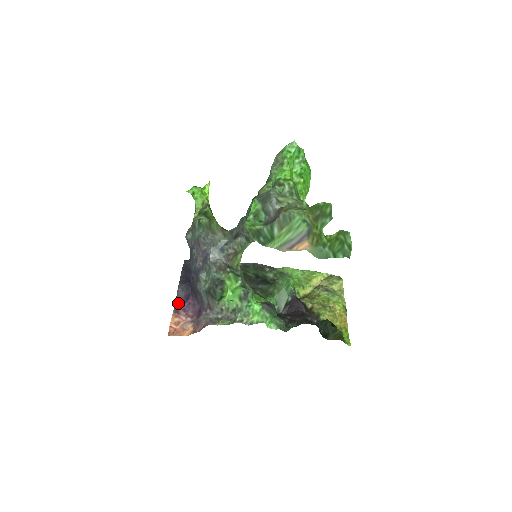
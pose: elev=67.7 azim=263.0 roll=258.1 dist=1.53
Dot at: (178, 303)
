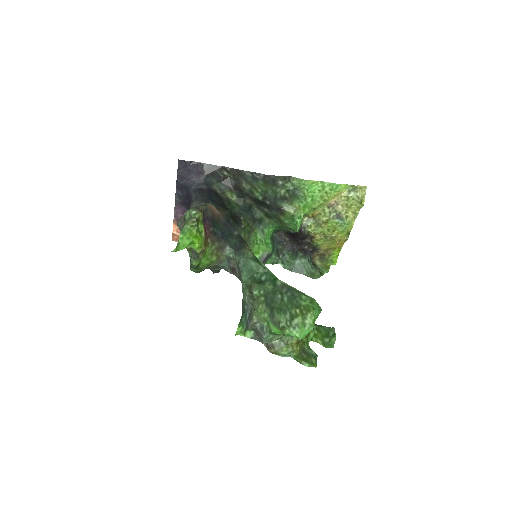
Dot at: (177, 212)
